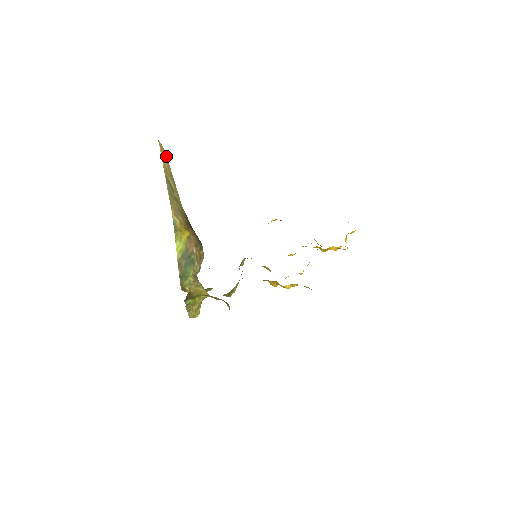
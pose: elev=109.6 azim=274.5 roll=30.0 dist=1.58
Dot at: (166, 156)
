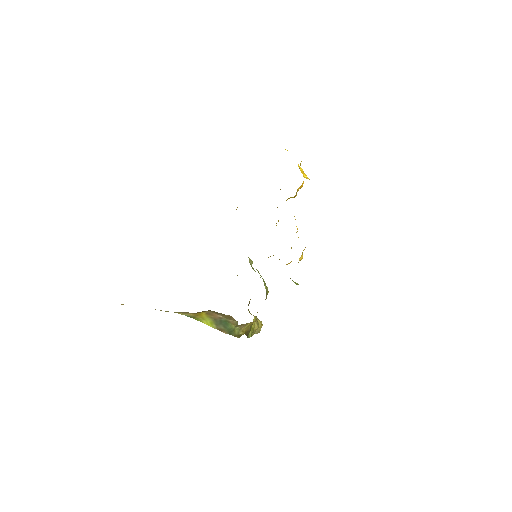
Dot at: occluded
